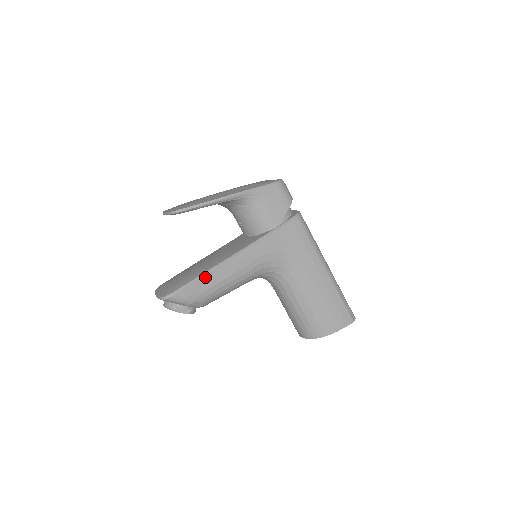
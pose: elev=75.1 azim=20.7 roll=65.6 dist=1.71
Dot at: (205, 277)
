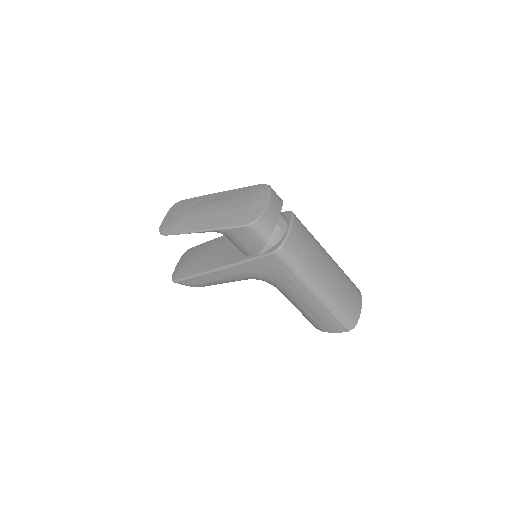
Dot at: (196, 277)
